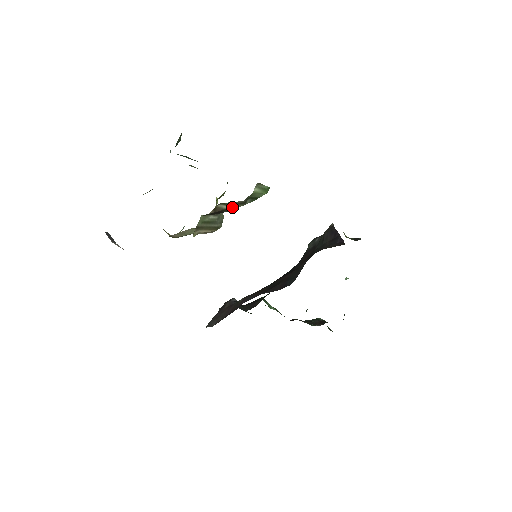
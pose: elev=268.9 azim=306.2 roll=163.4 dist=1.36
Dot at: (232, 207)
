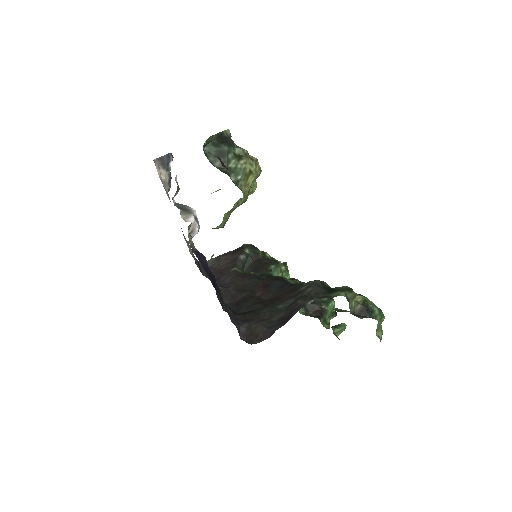
Dot at: occluded
